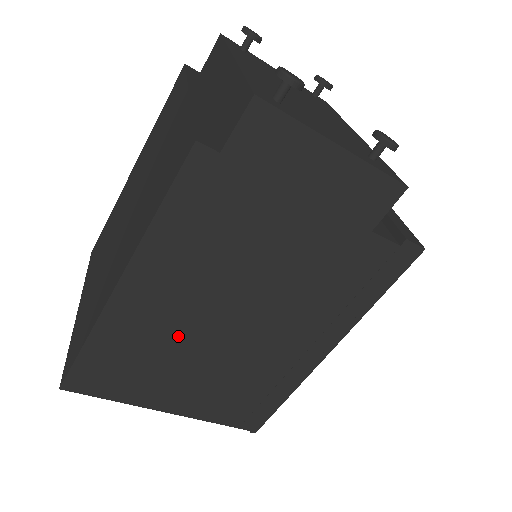
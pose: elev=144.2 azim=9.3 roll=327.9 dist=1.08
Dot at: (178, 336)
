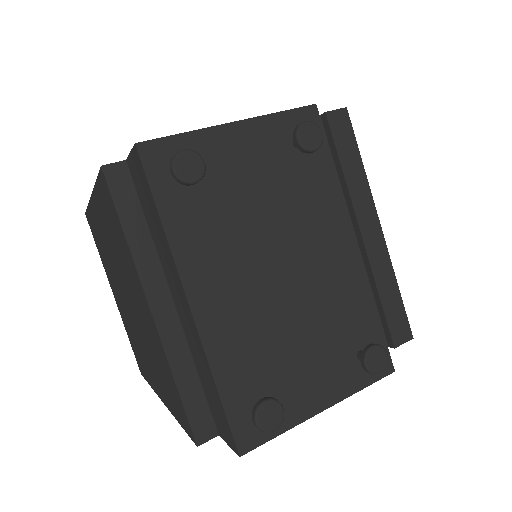
Dot at: occluded
